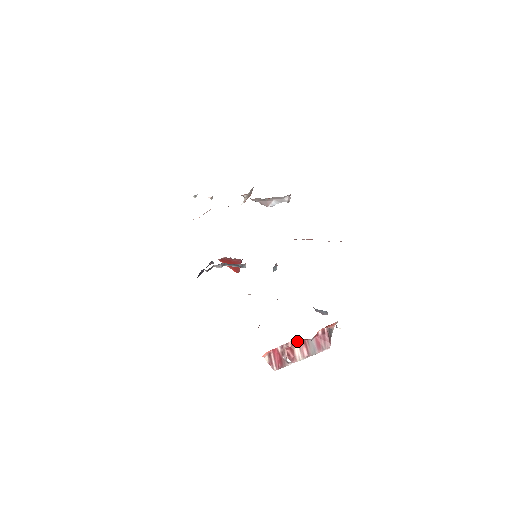
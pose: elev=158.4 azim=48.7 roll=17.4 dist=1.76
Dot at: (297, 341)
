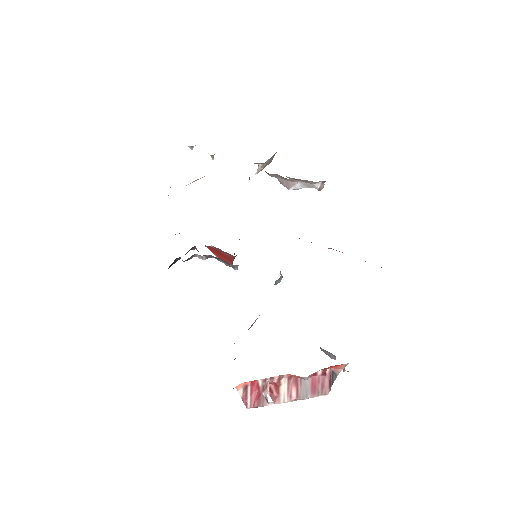
Dot at: (286, 377)
